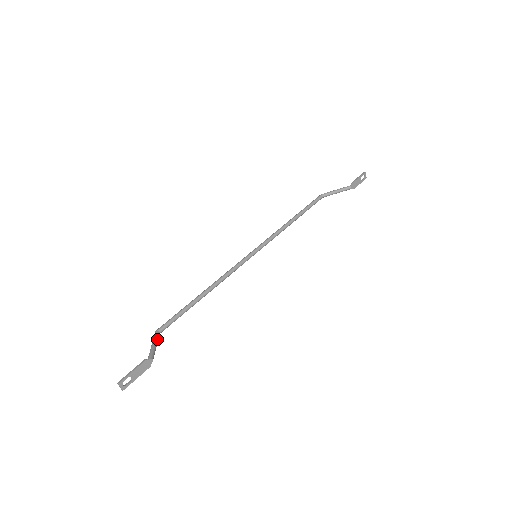
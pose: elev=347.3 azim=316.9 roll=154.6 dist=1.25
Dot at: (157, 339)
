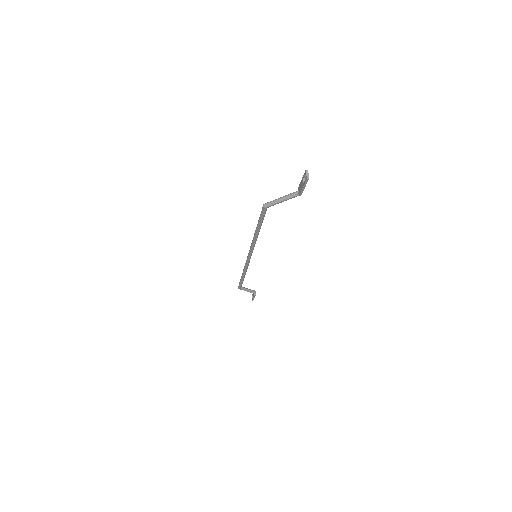
Dot at: (276, 202)
